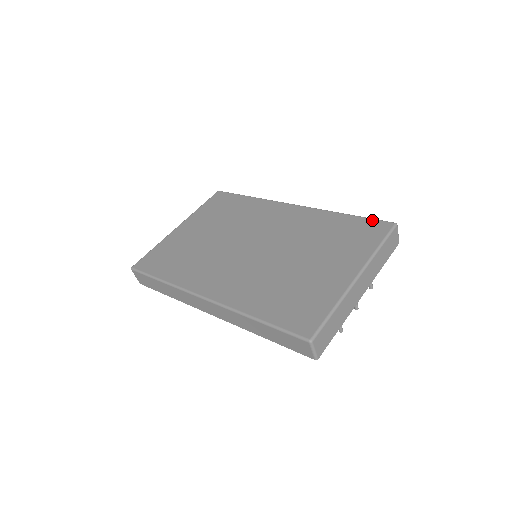
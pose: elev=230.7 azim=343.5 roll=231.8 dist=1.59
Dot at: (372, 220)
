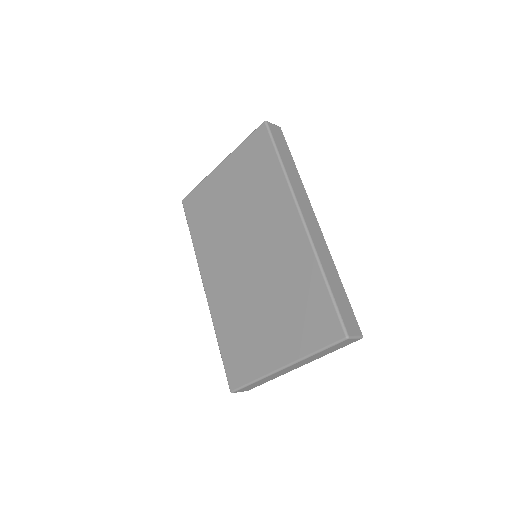
Dot at: (334, 313)
